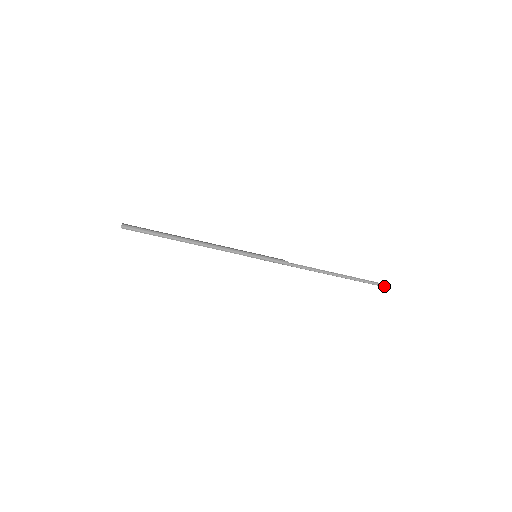
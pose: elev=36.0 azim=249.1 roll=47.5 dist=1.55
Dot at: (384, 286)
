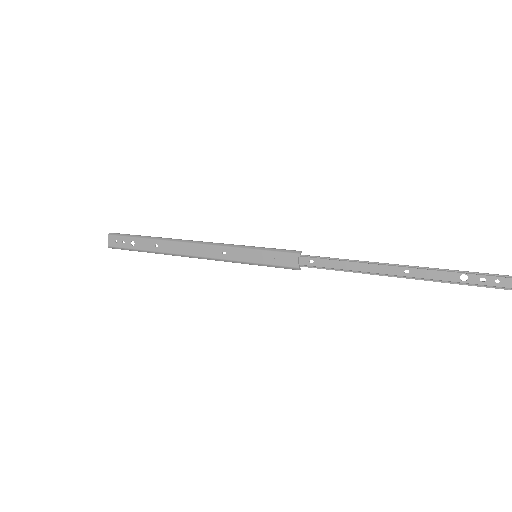
Dot at: (505, 289)
